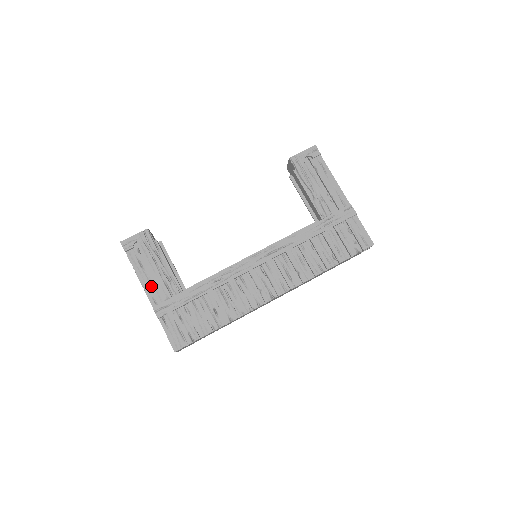
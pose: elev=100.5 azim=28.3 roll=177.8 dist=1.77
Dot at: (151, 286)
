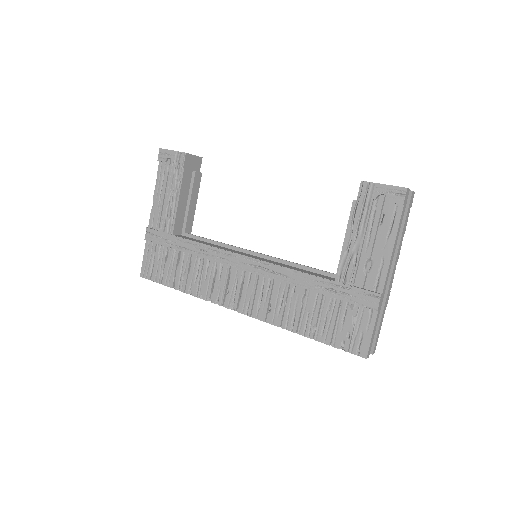
Dot at: (158, 208)
